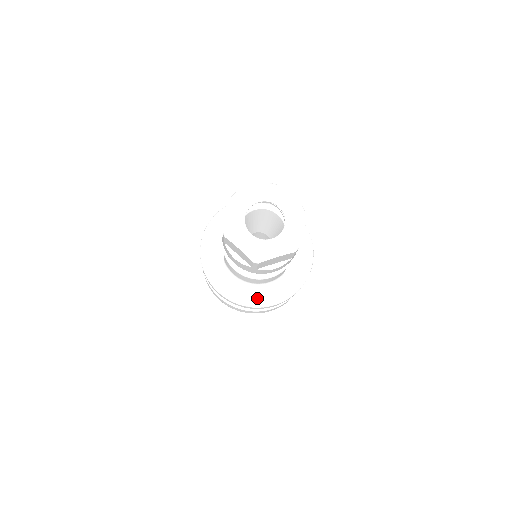
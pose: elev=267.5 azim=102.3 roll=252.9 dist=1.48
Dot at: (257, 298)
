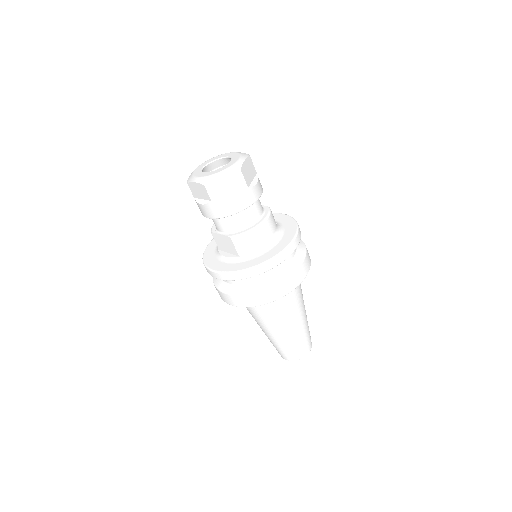
Dot at: (284, 243)
